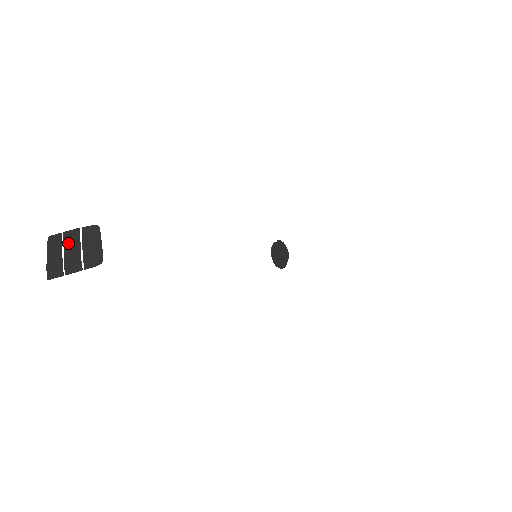
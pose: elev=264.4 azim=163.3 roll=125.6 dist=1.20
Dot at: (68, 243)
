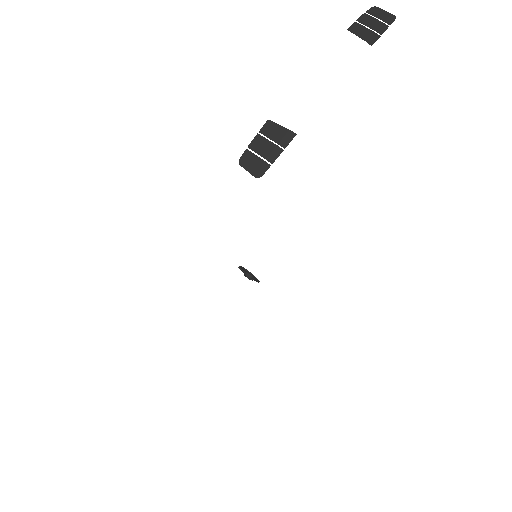
Dot at: (366, 22)
